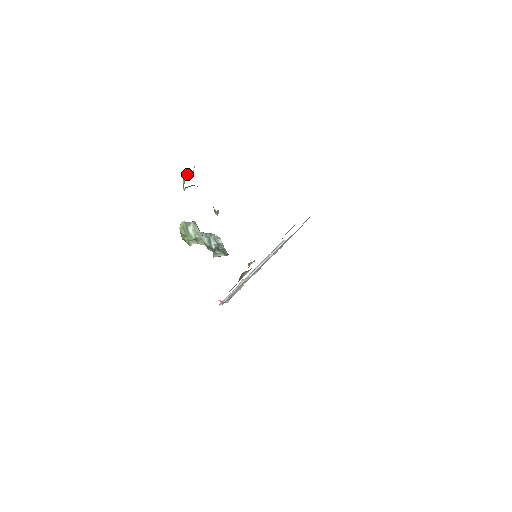
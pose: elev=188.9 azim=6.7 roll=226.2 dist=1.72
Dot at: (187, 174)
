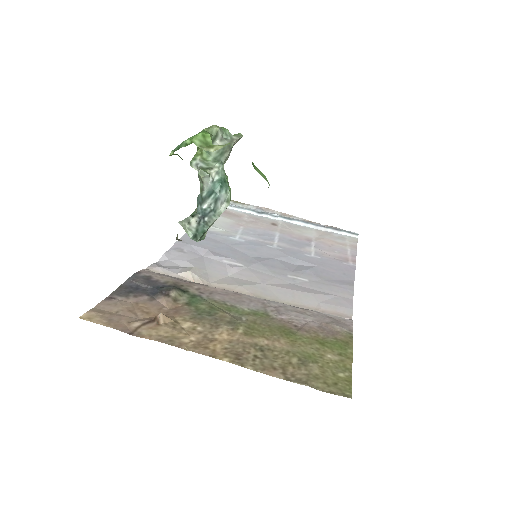
Dot at: (209, 136)
